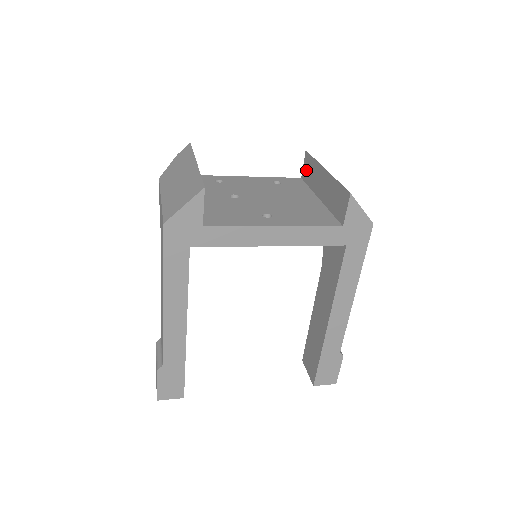
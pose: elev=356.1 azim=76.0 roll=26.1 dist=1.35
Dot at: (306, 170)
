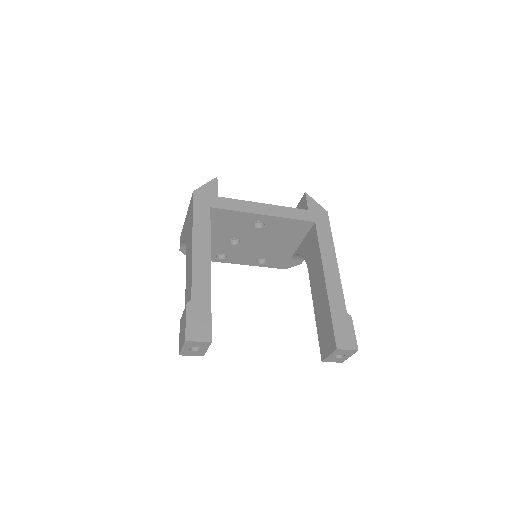
Dot at: occluded
